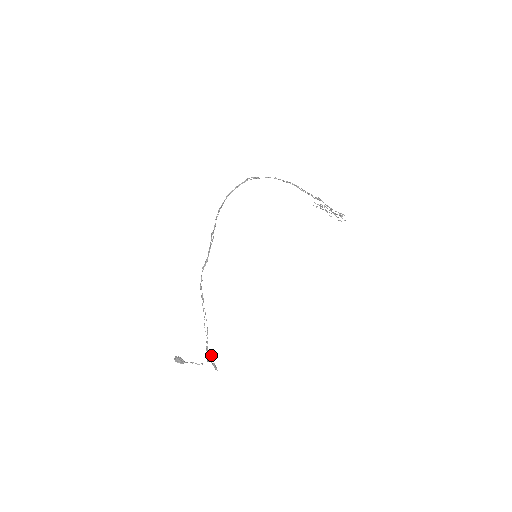
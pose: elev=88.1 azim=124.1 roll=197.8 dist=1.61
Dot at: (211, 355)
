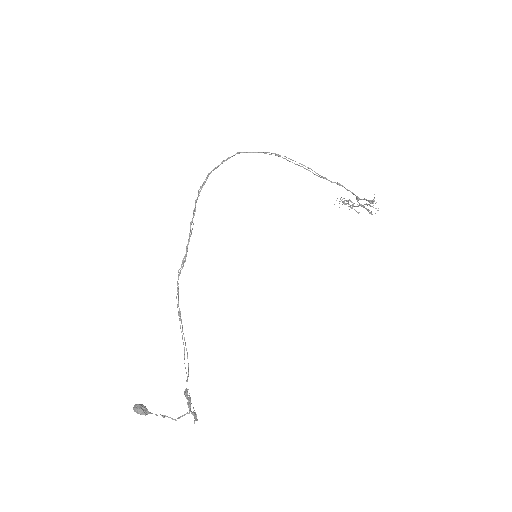
Dot at: (188, 397)
